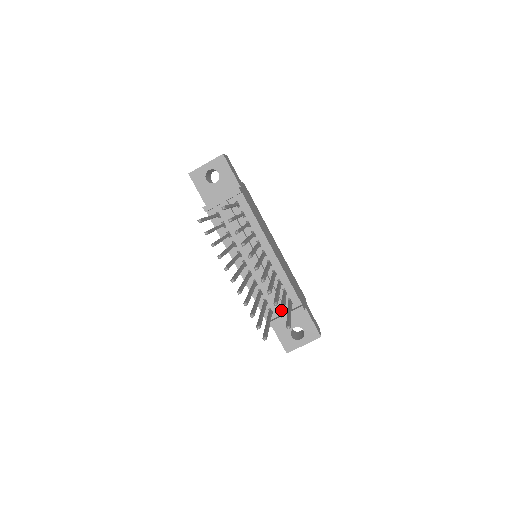
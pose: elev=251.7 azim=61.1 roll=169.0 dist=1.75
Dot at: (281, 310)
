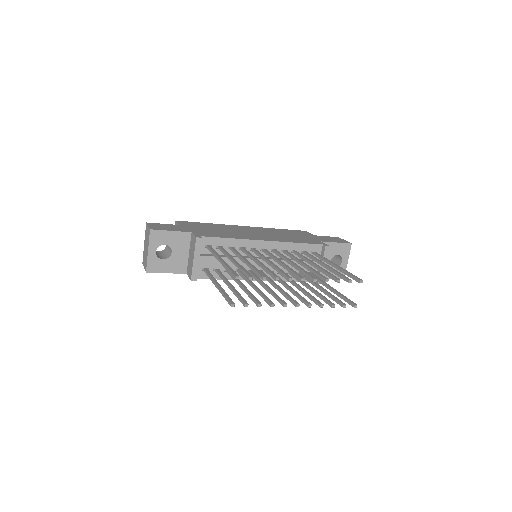
Dot at: (341, 277)
